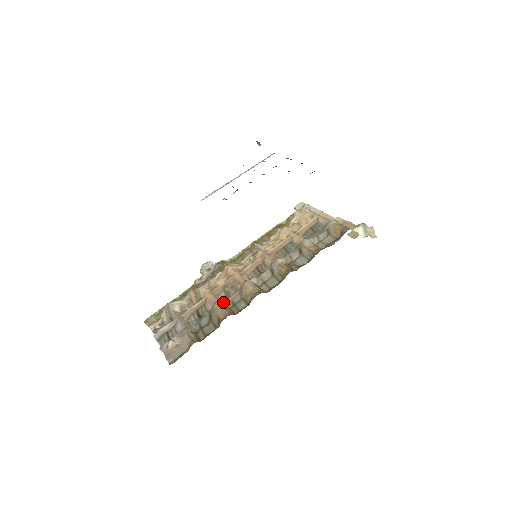
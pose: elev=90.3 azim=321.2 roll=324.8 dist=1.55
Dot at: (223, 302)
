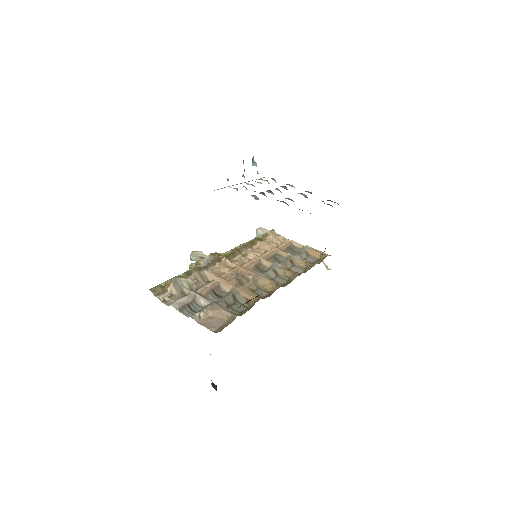
Dot at: (243, 287)
